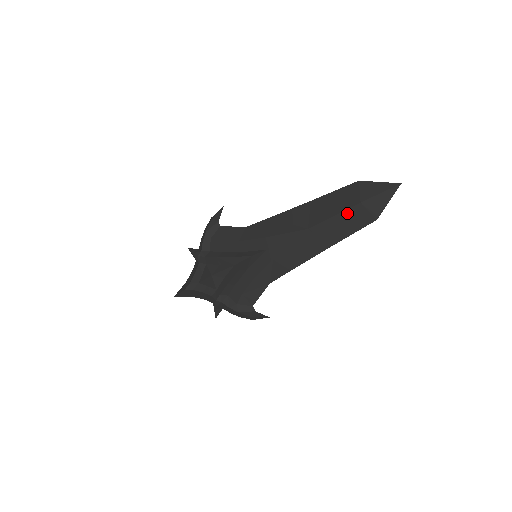
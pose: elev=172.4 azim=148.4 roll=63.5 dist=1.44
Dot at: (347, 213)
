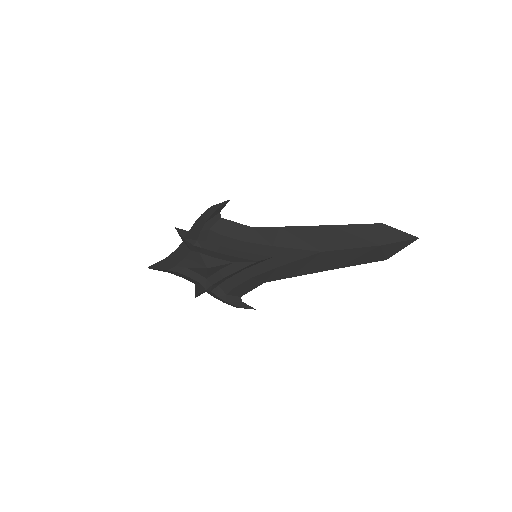
Dot at: (364, 250)
